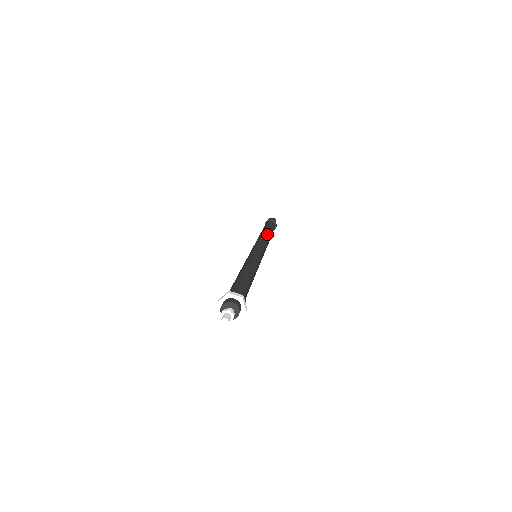
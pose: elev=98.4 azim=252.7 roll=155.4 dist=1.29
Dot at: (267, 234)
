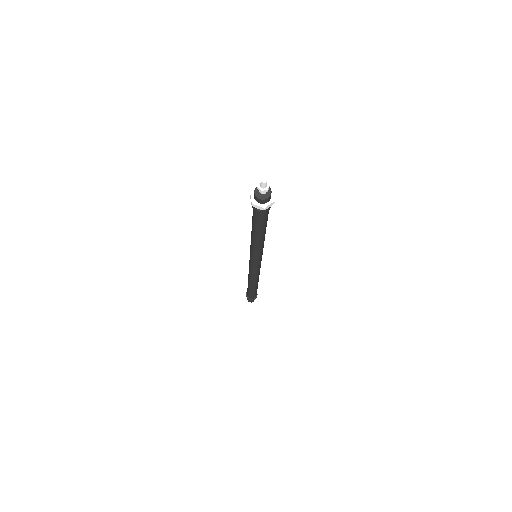
Dot at: occluded
